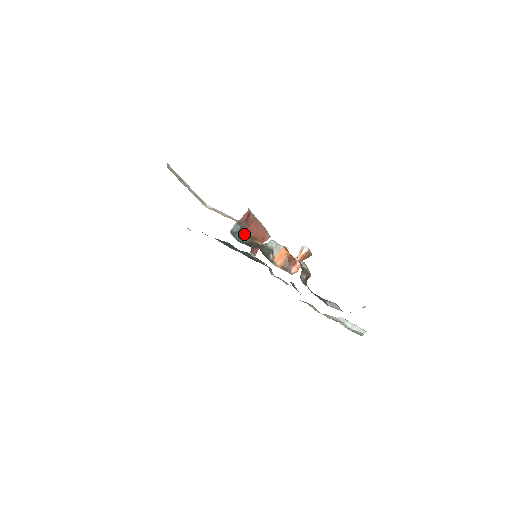
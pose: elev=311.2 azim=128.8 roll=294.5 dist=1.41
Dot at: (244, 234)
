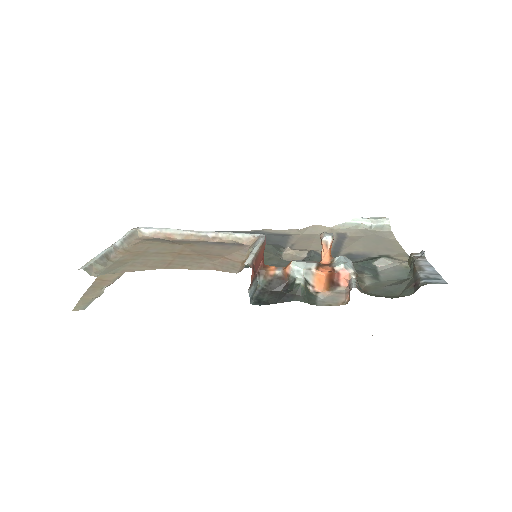
Dot at: (255, 280)
